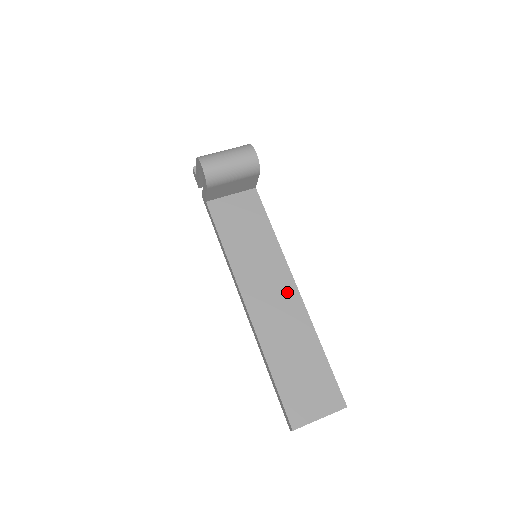
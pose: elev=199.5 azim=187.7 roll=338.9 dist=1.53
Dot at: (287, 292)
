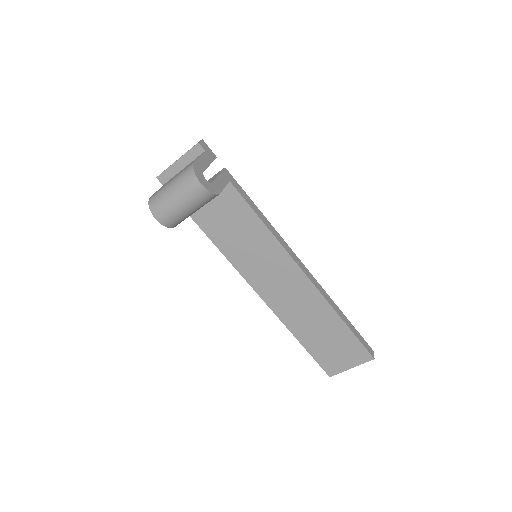
Dot at: (297, 281)
